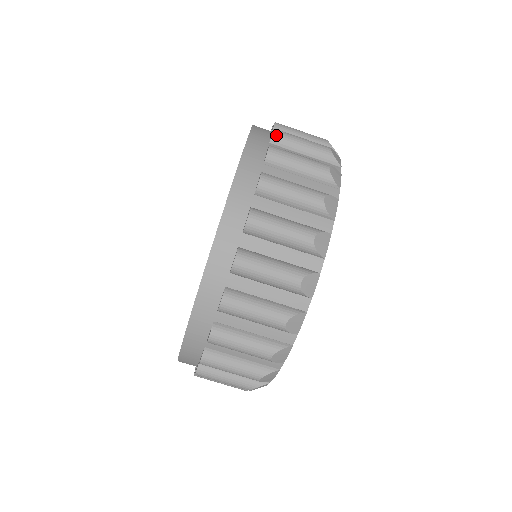
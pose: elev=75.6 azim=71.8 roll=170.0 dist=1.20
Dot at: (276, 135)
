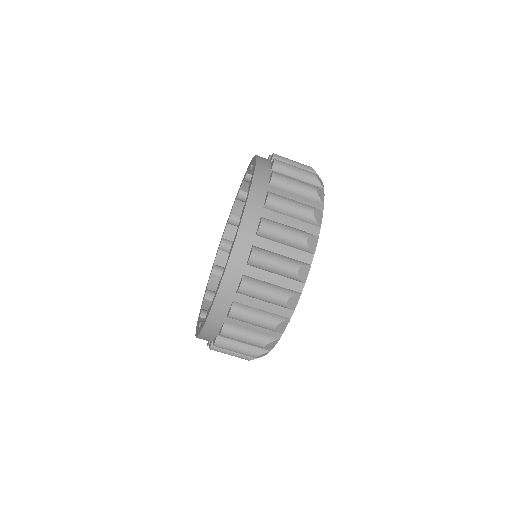
Dot at: (261, 231)
